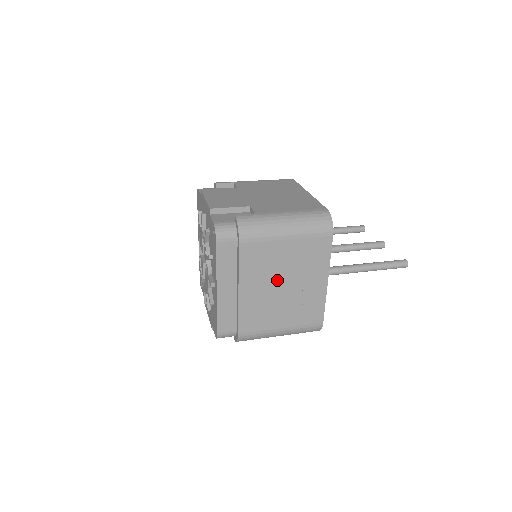
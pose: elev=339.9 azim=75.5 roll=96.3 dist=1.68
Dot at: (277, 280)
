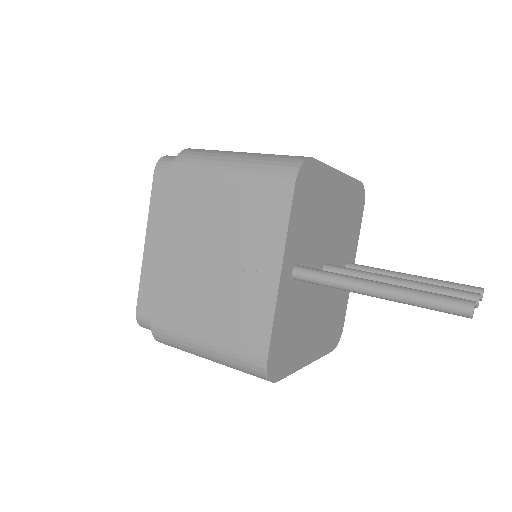
Dot at: (208, 246)
